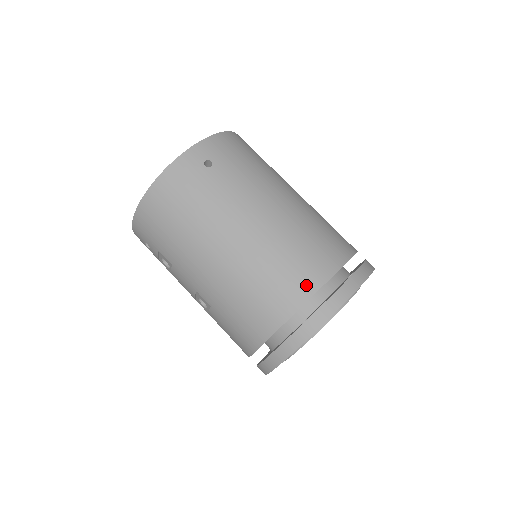
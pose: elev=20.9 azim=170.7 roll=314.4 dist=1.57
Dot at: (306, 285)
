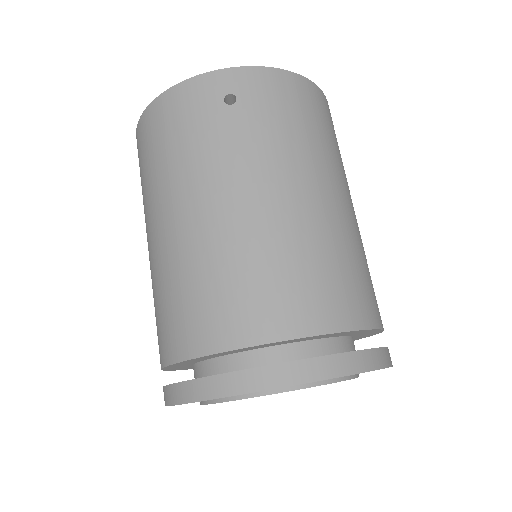
Dot at: (243, 328)
